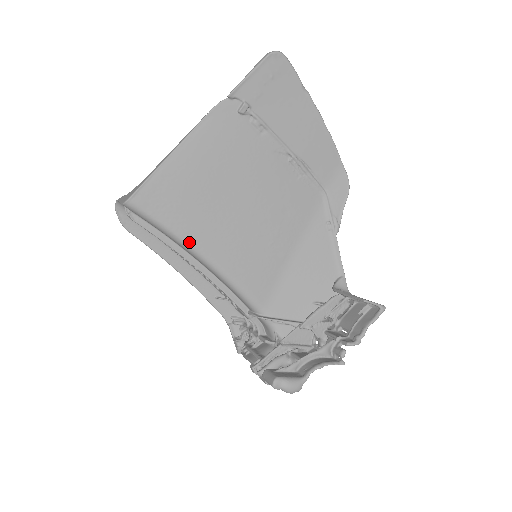
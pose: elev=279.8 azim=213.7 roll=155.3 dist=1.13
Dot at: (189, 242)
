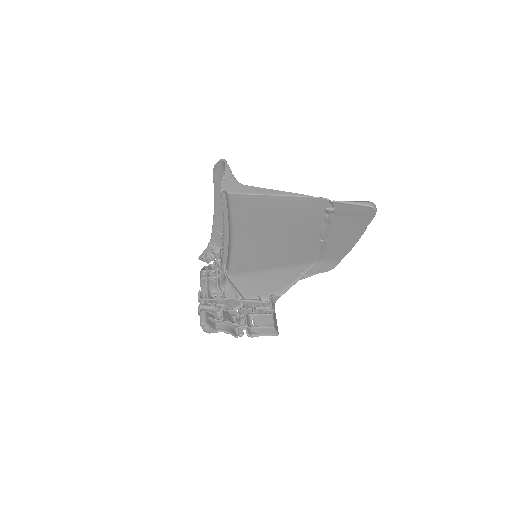
Dot at: (235, 229)
